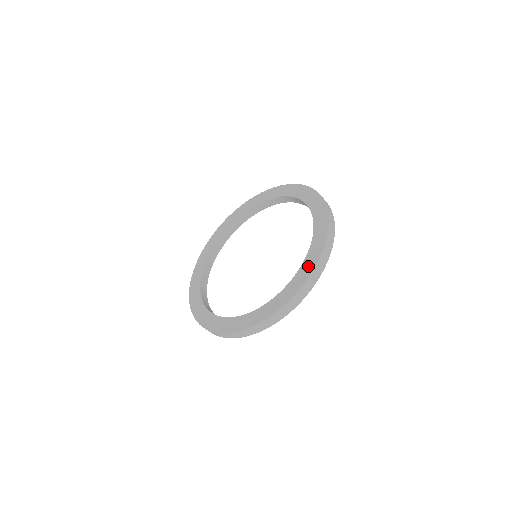
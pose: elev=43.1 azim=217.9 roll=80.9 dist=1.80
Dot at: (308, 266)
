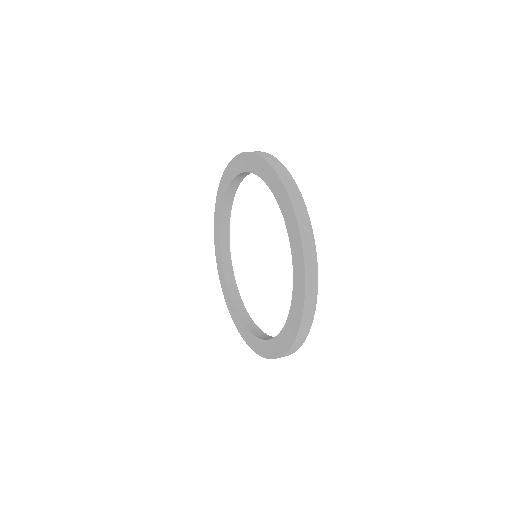
Dot at: (261, 349)
